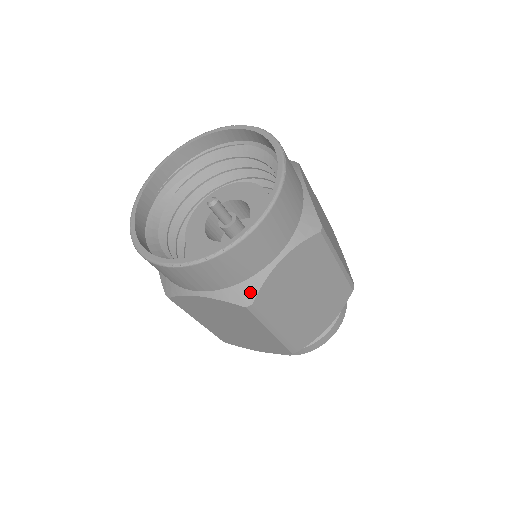
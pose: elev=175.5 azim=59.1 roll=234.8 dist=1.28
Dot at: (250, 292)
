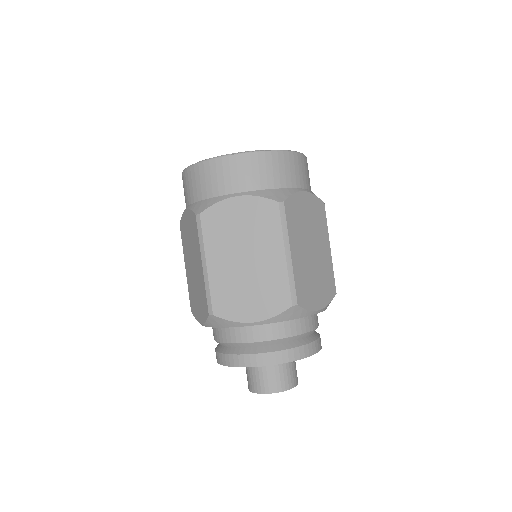
Dot at: (283, 195)
